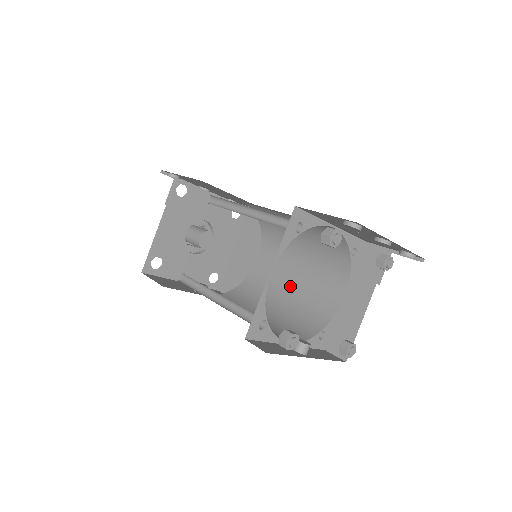
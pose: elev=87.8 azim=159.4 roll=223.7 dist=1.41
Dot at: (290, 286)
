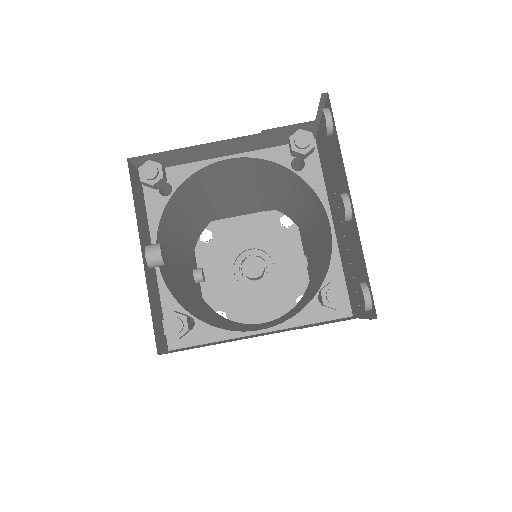
Dot at: occluded
